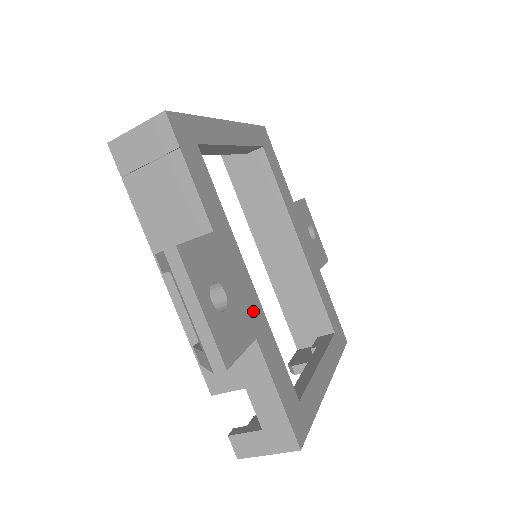
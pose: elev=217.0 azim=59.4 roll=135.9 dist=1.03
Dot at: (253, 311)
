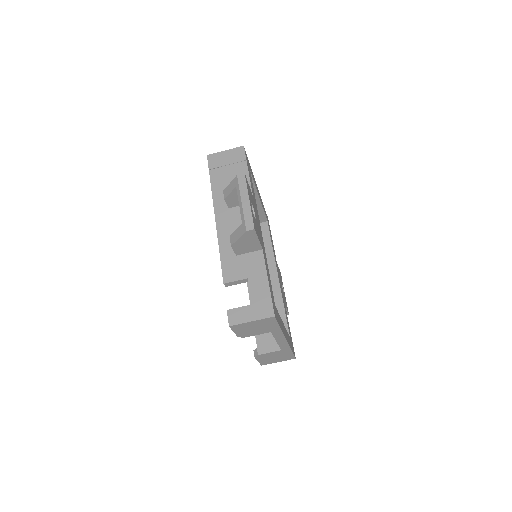
Dot at: (262, 242)
